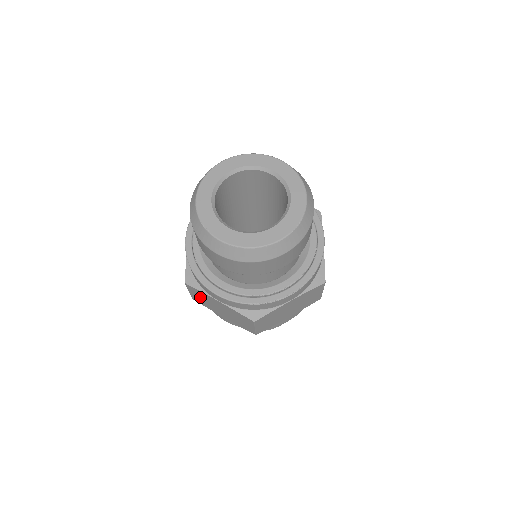
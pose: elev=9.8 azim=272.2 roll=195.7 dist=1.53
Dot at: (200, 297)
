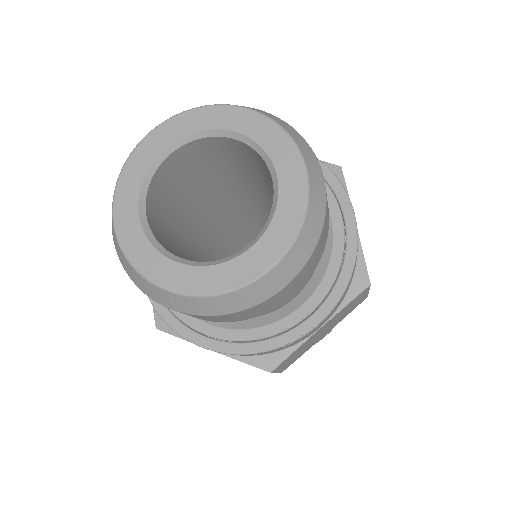
Dot at: occluded
